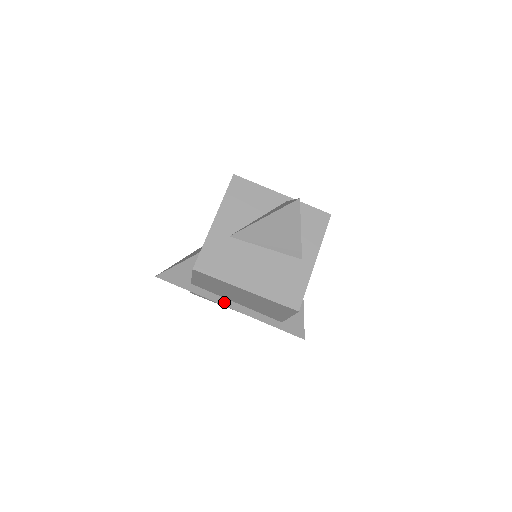
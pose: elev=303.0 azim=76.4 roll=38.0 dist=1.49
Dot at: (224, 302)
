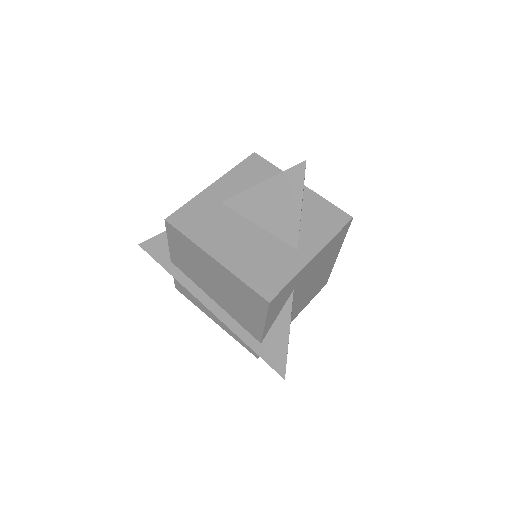
Dot at: (201, 296)
